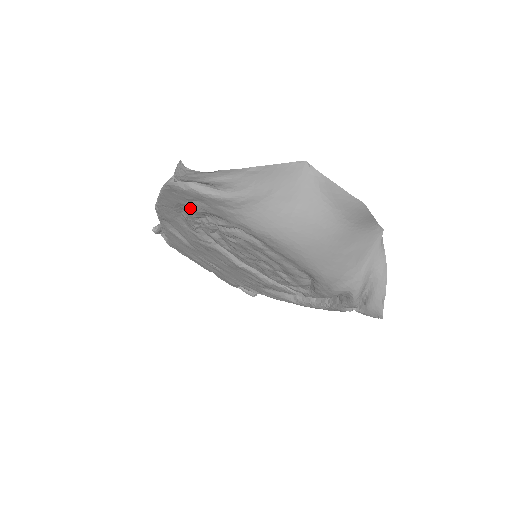
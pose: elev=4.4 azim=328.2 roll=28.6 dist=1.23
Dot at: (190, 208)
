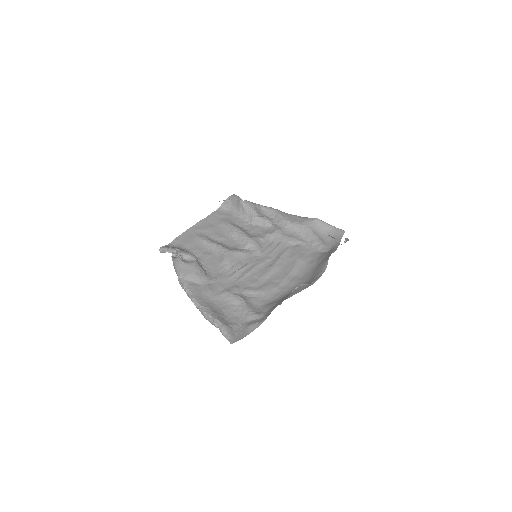
Dot at: (222, 305)
